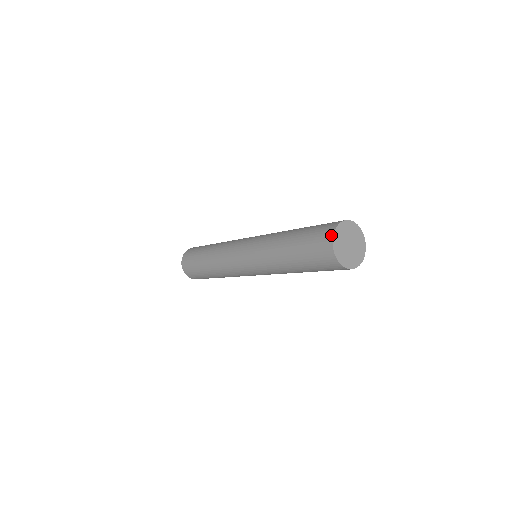
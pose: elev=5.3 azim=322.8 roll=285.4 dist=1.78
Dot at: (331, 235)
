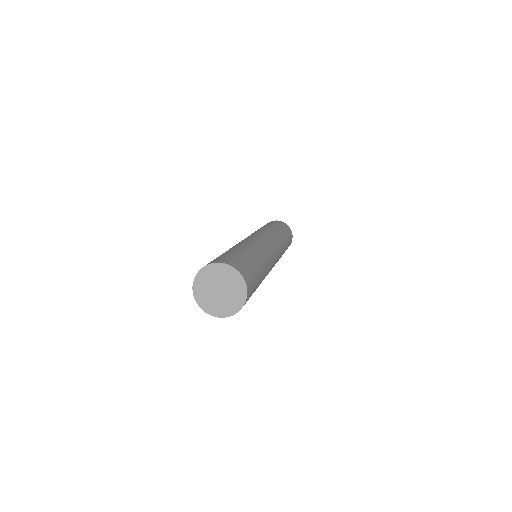
Dot at: occluded
